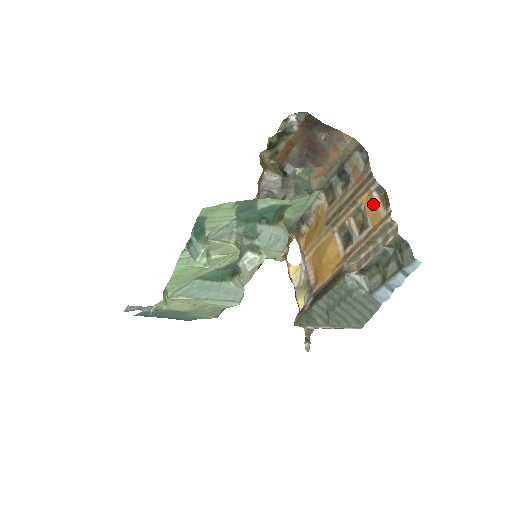
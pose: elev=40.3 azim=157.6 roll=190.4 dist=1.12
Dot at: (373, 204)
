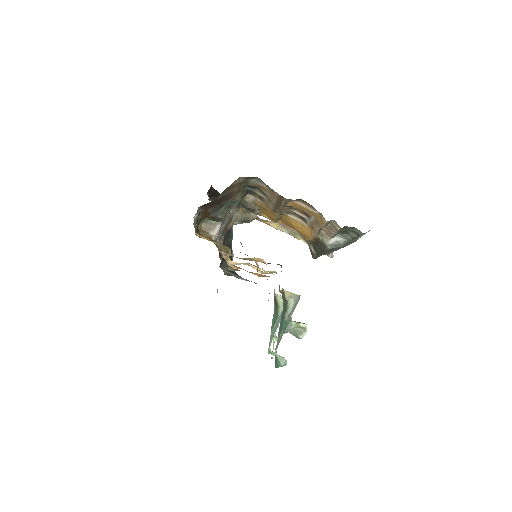
Dot at: (301, 207)
